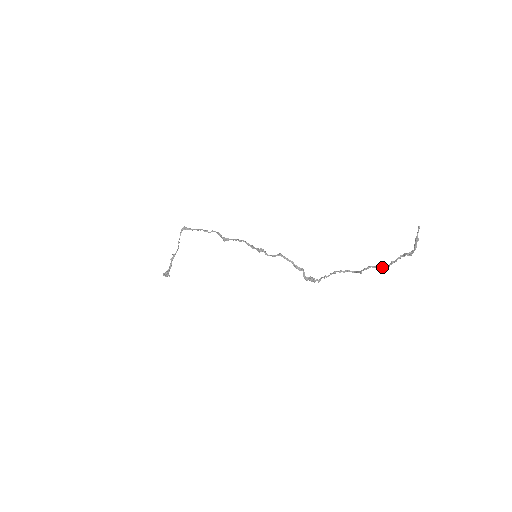
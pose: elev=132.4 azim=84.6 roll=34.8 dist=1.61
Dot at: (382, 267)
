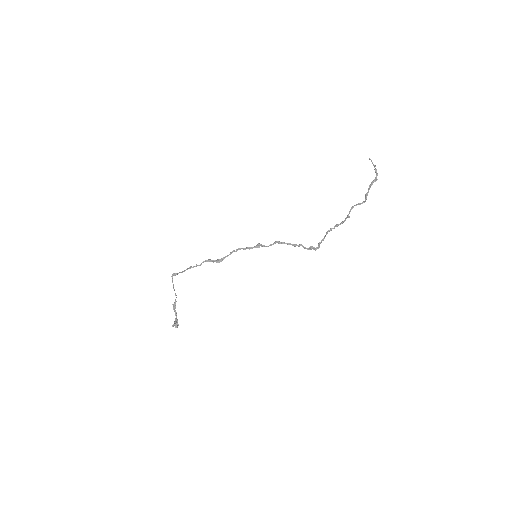
Dot at: occluded
